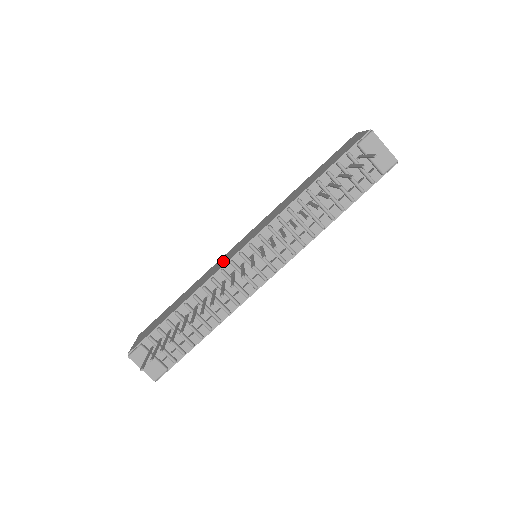
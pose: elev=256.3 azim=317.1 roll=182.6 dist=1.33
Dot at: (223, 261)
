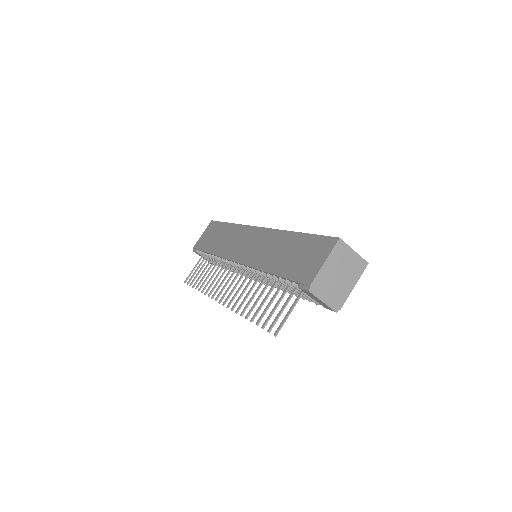
Dot at: (235, 245)
